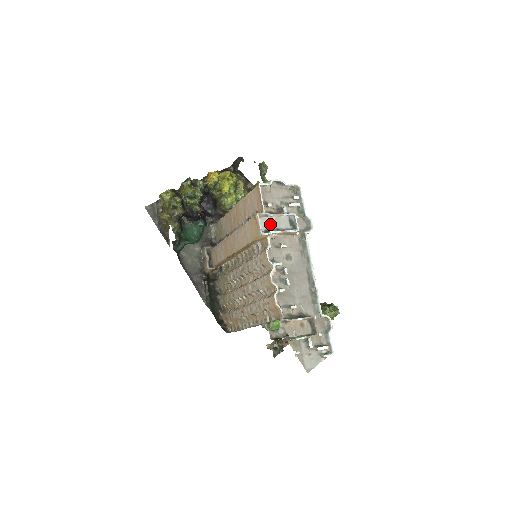
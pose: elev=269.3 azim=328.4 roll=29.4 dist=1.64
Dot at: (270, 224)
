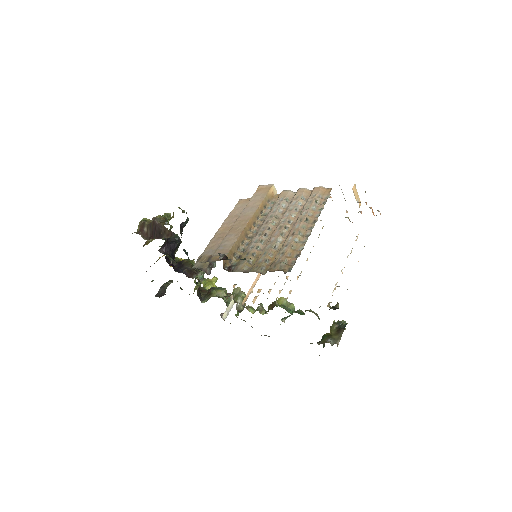
Dot at: occluded
